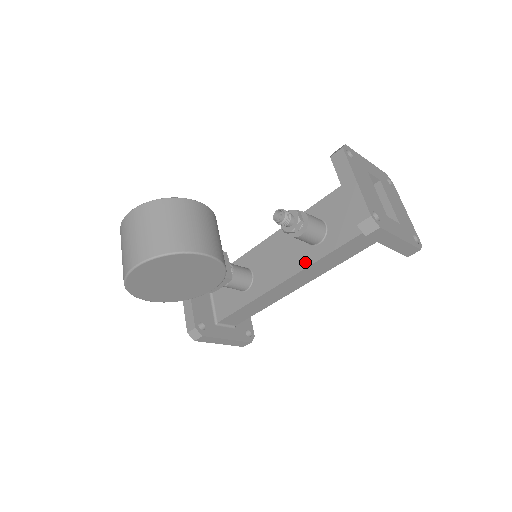
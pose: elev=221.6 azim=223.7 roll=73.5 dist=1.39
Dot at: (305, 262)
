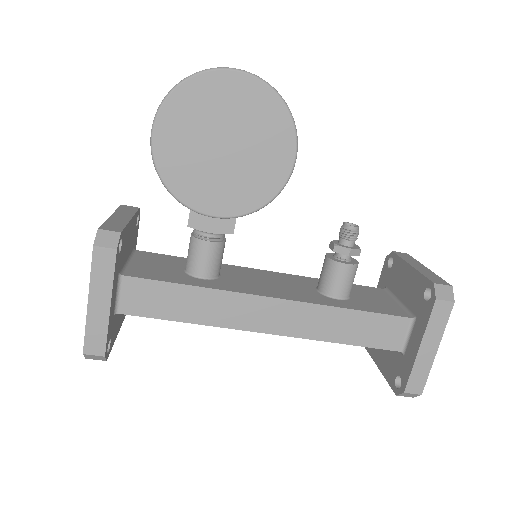
Dot at: (313, 300)
